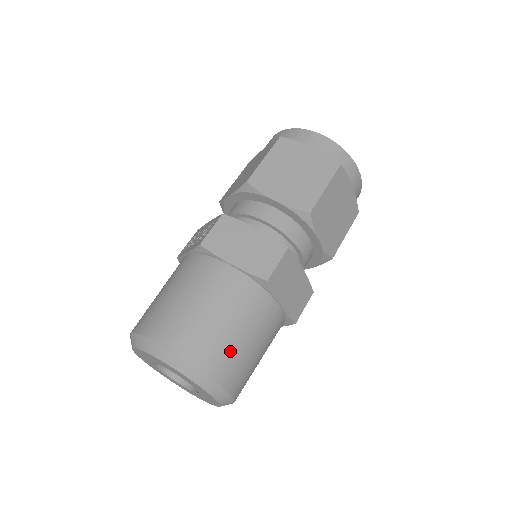
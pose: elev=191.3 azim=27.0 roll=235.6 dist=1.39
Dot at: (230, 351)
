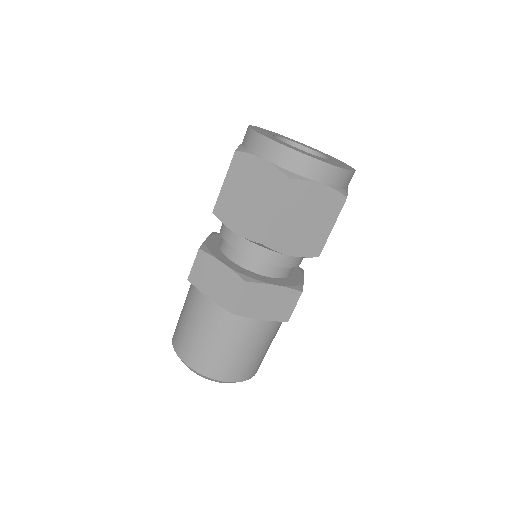
Dot at: (222, 361)
